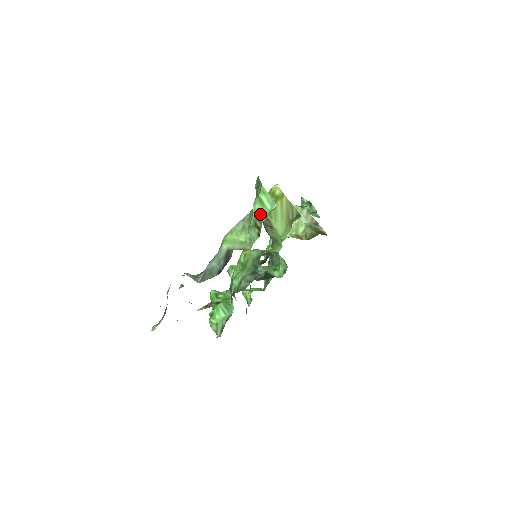
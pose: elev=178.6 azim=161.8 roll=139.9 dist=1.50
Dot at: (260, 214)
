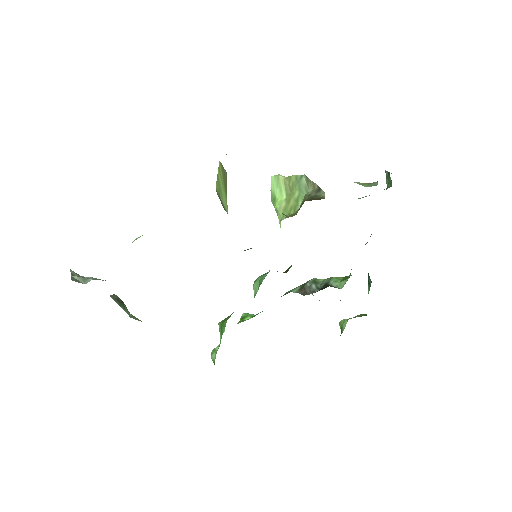
Dot at: occluded
